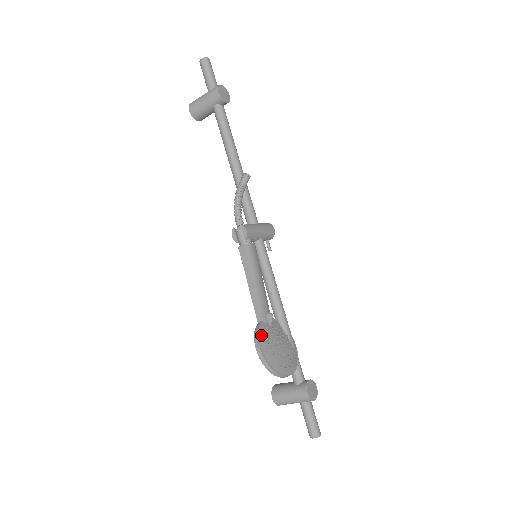
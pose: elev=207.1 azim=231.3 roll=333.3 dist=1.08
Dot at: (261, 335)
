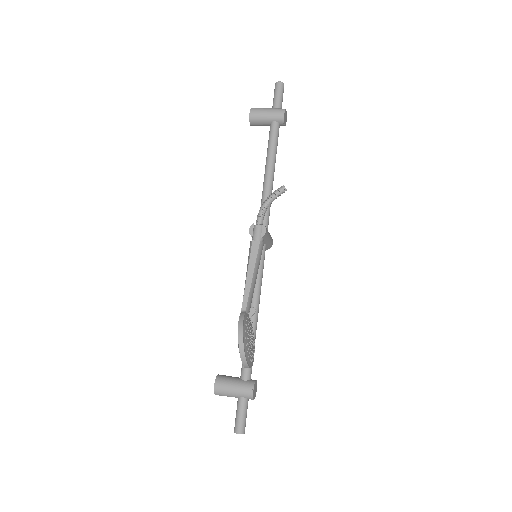
Dot at: (245, 322)
